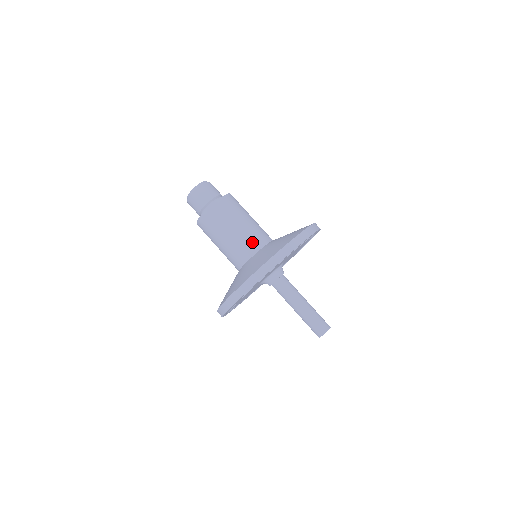
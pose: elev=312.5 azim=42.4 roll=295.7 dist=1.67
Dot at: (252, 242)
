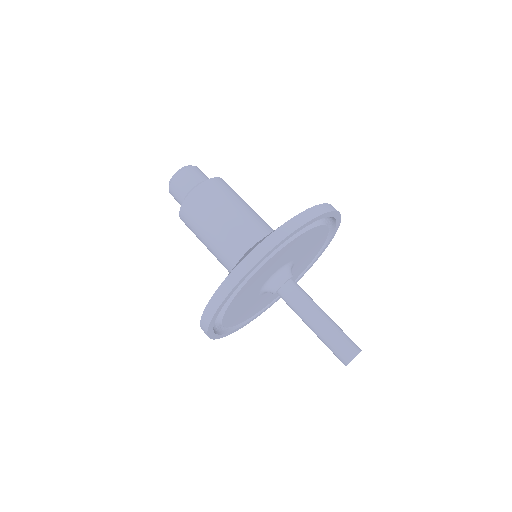
Dot at: (233, 246)
